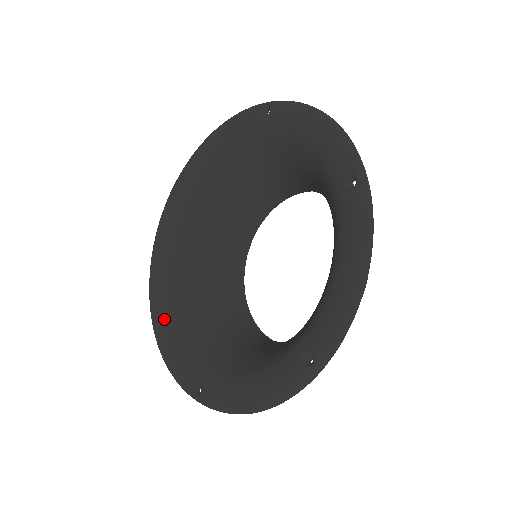
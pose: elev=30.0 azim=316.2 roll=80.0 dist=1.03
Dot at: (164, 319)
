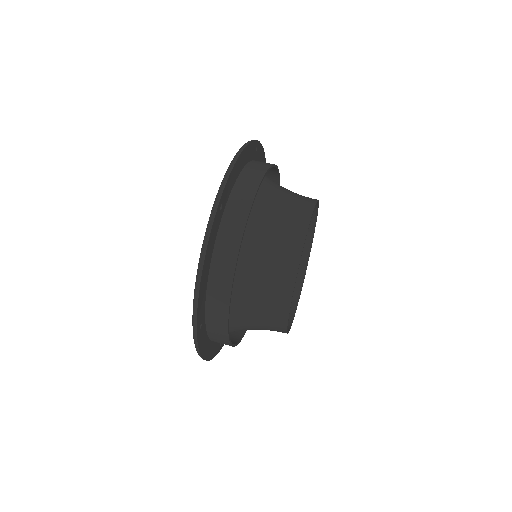
Dot at: occluded
